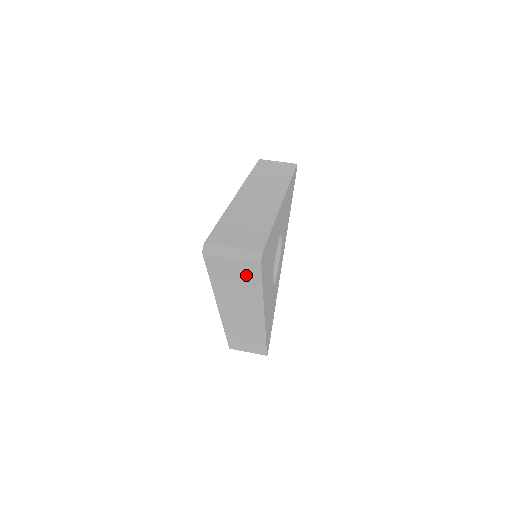
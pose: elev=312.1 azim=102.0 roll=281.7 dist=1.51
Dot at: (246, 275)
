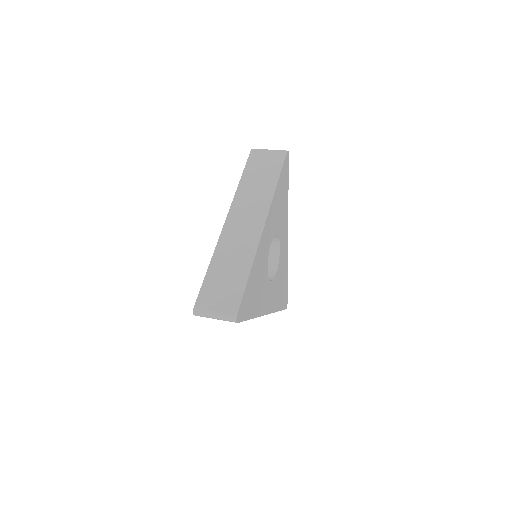
Dot at: occluded
